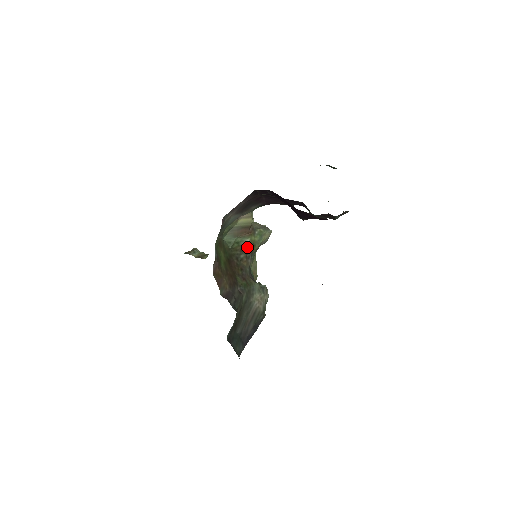
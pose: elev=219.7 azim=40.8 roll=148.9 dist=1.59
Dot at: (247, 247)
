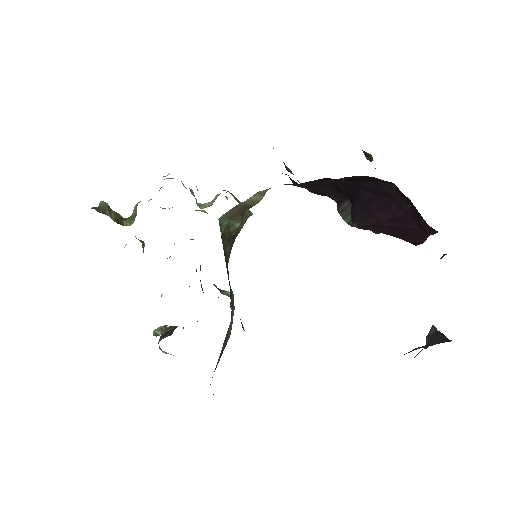
Dot at: (233, 235)
